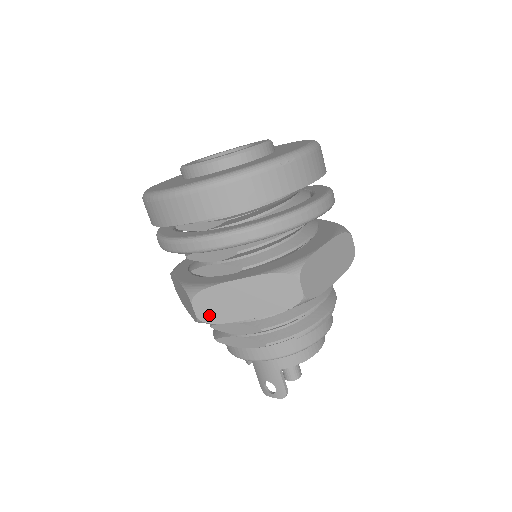
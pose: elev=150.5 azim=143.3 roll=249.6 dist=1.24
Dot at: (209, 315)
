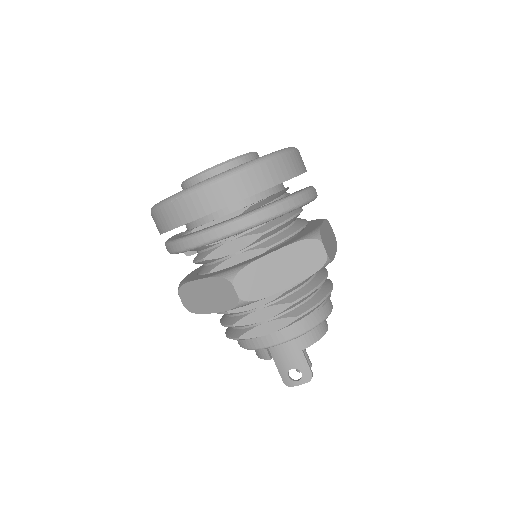
Dot at: (250, 293)
